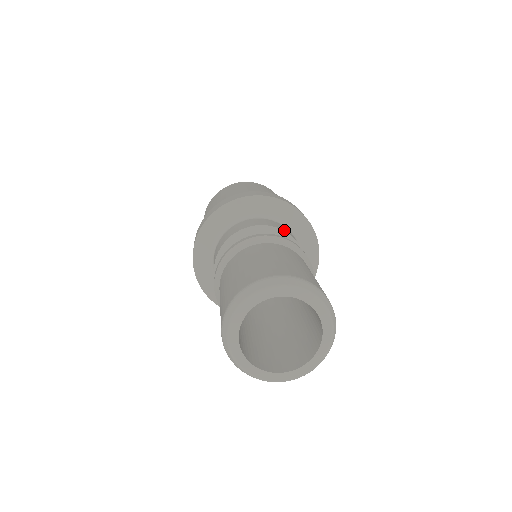
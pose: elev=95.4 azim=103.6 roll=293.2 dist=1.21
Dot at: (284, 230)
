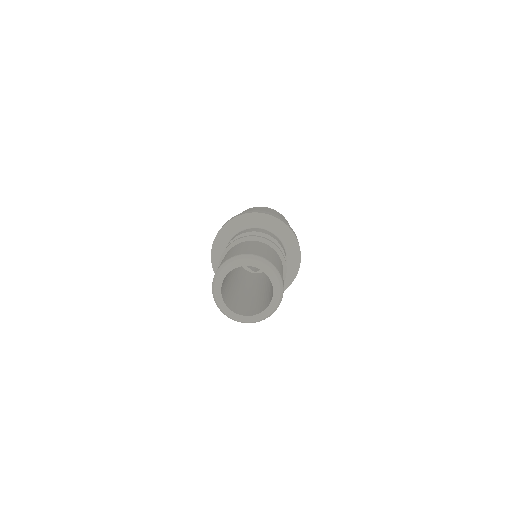
Dot at: occluded
